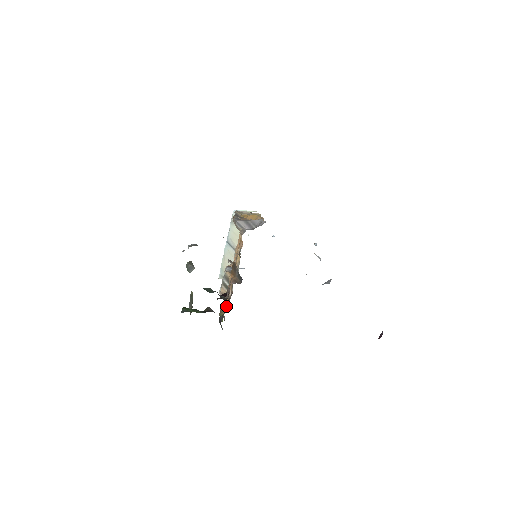
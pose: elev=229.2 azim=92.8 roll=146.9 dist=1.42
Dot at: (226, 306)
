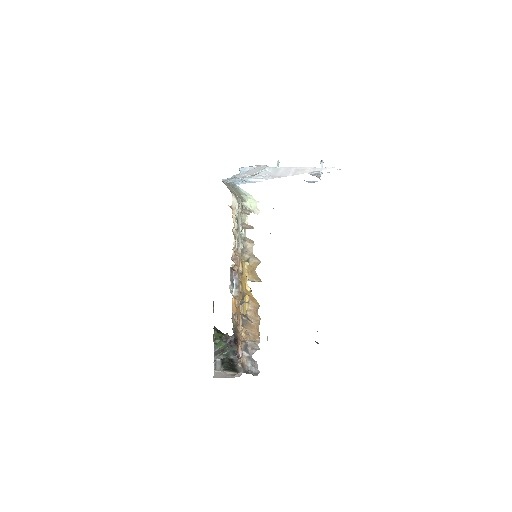
Dot at: (236, 324)
